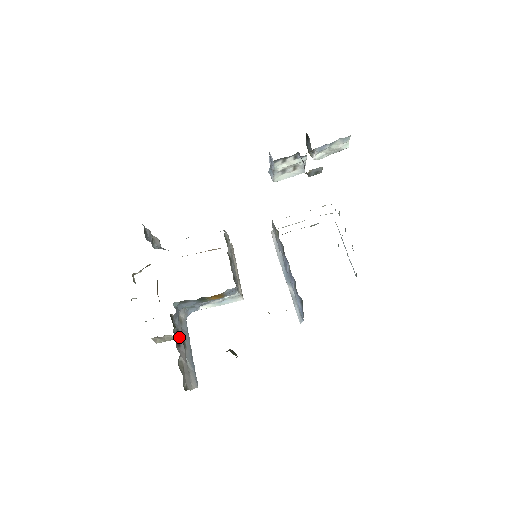
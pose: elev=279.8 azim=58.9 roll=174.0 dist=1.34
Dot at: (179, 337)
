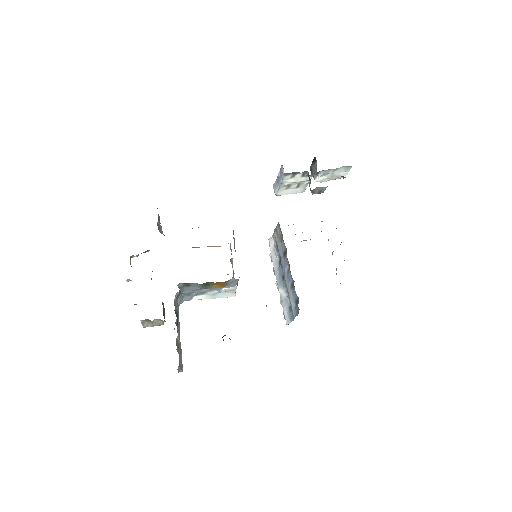
Dot at: (177, 318)
